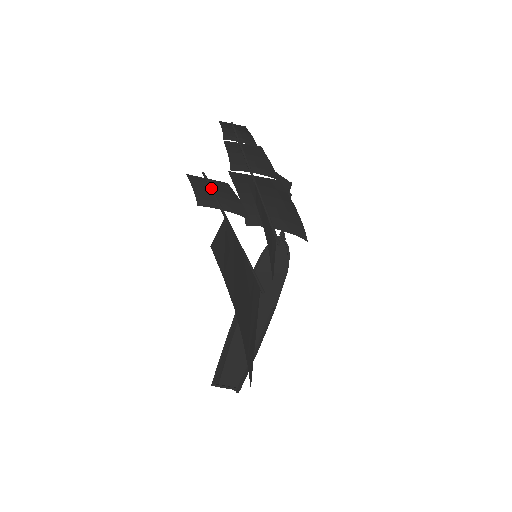
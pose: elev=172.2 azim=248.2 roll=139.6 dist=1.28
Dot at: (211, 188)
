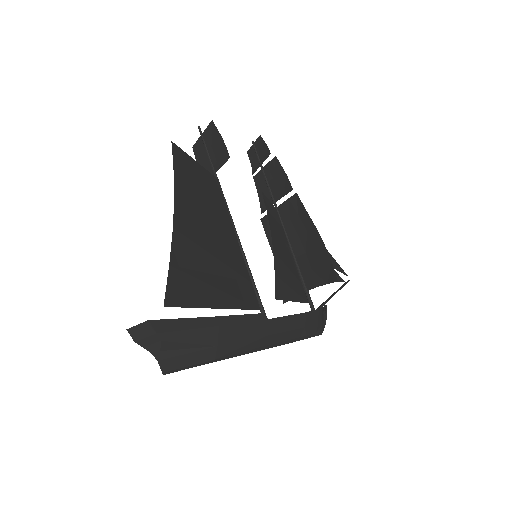
Dot at: (205, 143)
